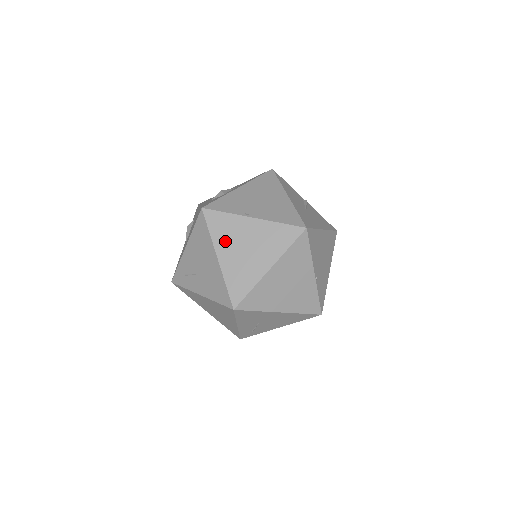
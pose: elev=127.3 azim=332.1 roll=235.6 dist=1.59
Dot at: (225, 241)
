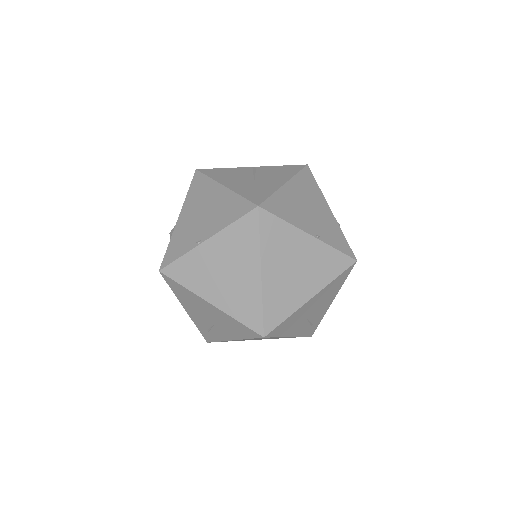
Dot at: (202, 283)
